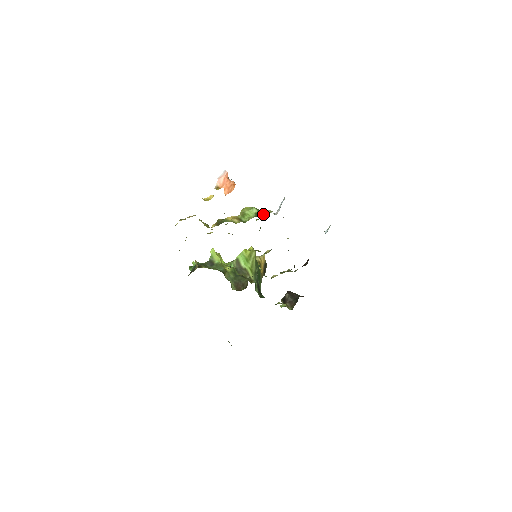
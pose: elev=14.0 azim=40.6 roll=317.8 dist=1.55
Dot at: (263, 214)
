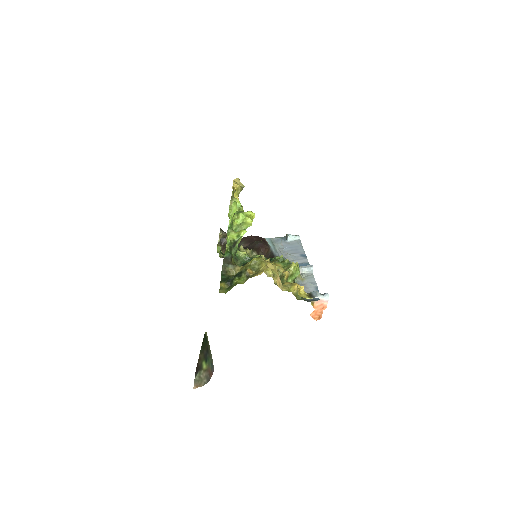
Dot at: occluded
